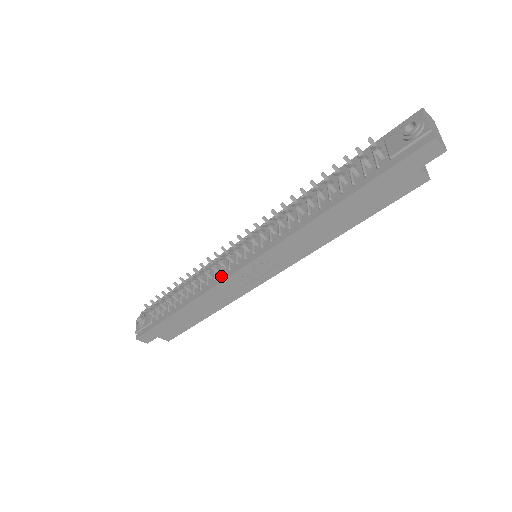
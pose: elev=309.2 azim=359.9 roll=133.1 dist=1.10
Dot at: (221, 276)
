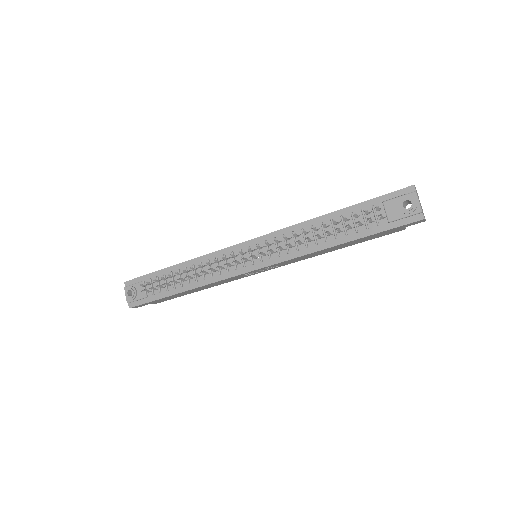
Dot at: (227, 273)
